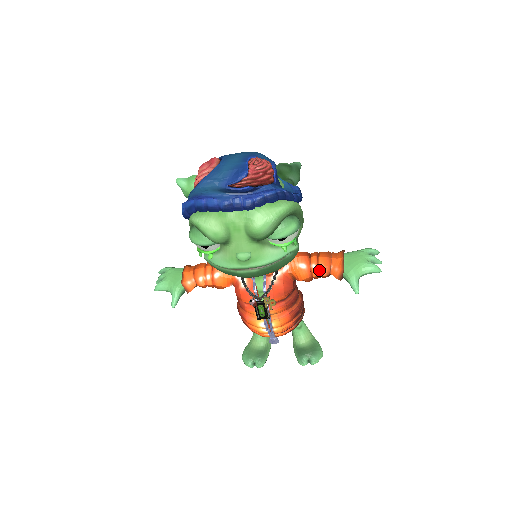
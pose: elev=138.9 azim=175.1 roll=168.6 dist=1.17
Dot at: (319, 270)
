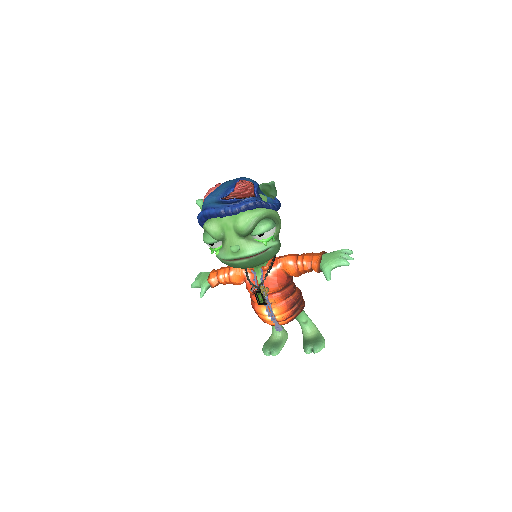
Dot at: (303, 266)
